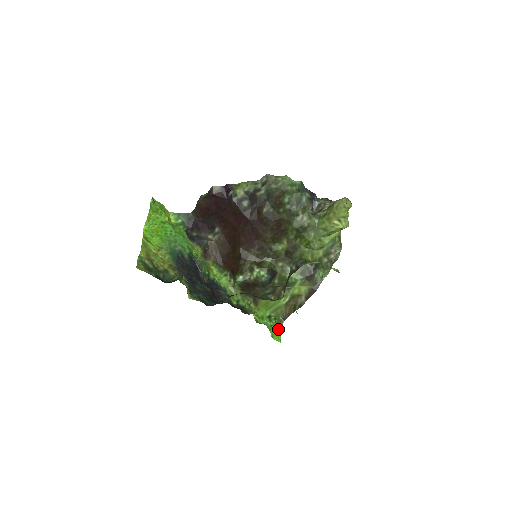
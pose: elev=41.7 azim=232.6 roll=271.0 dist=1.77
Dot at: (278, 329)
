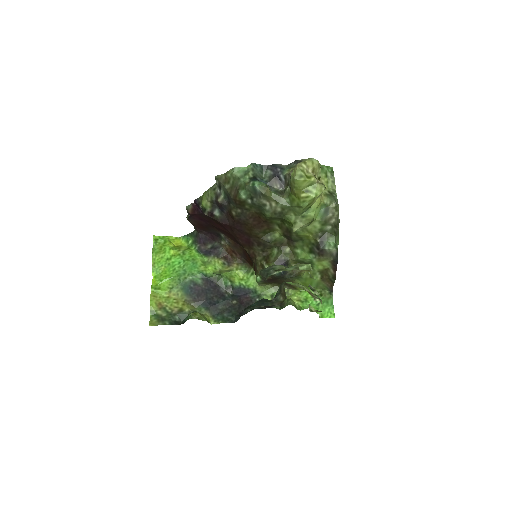
Dot at: (327, 304)
